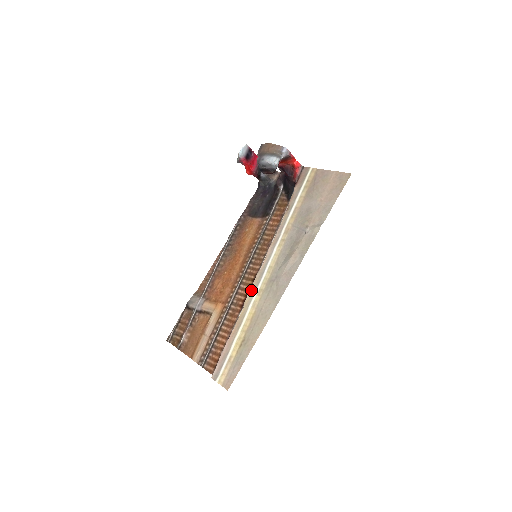
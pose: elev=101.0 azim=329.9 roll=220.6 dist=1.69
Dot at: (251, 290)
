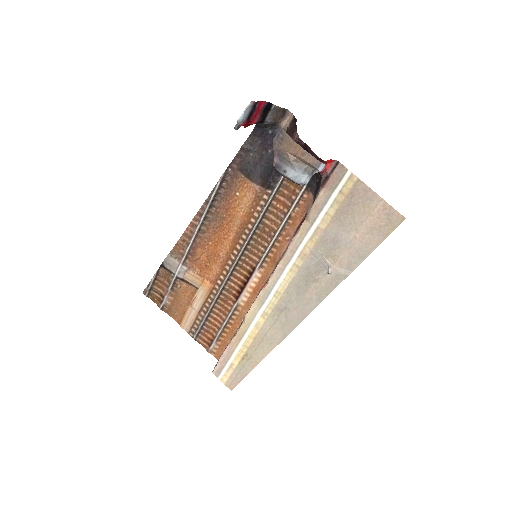
Dot at: (253, 308)
